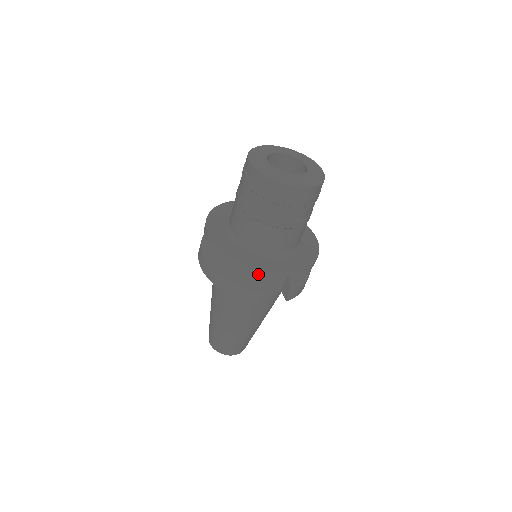
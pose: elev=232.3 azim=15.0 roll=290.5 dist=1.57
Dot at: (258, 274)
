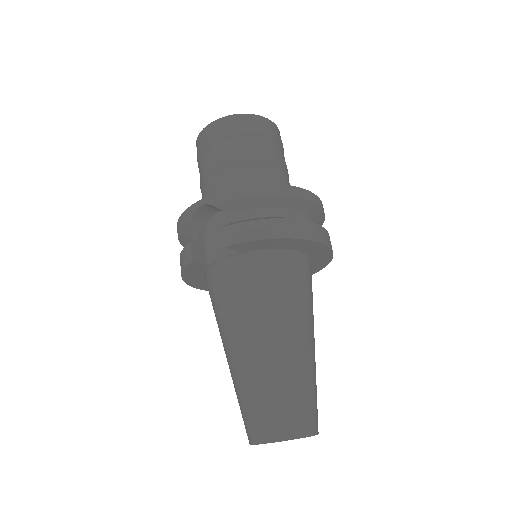
Dot at: (182, 222)
